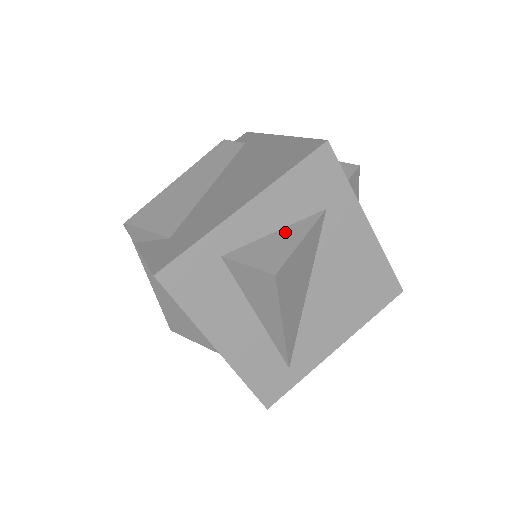
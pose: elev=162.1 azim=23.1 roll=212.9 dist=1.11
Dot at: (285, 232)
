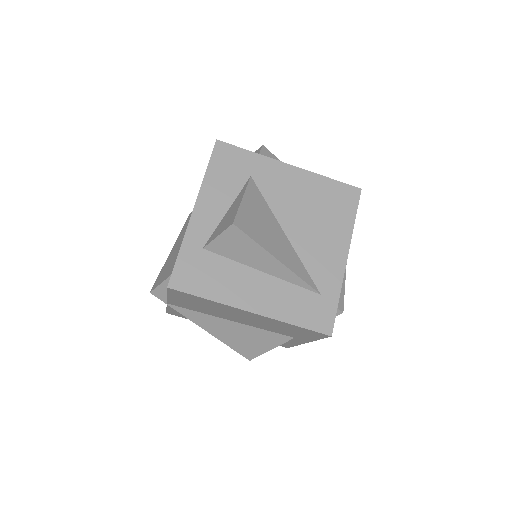
Dot at: (232, 206)
